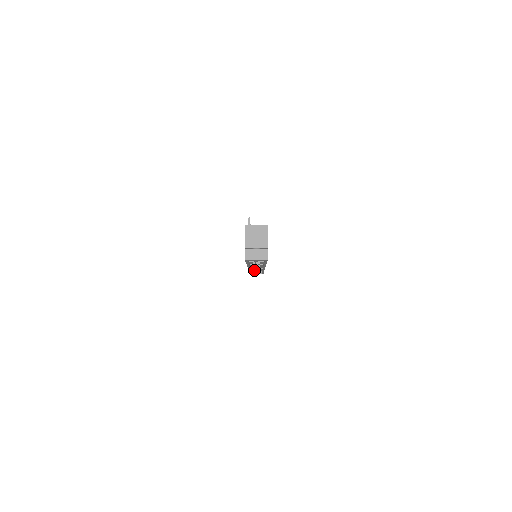
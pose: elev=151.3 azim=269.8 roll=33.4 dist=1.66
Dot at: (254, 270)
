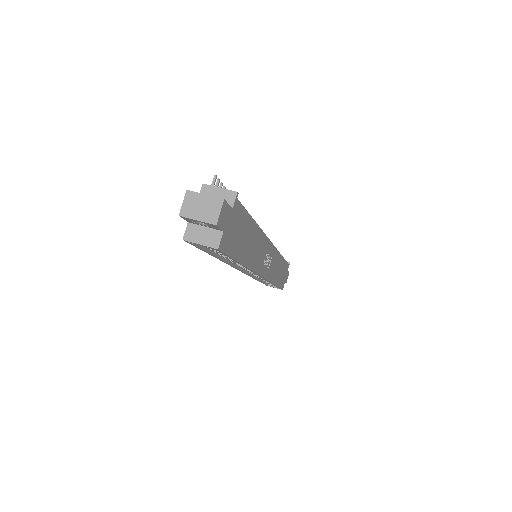
Dot at: occluded
